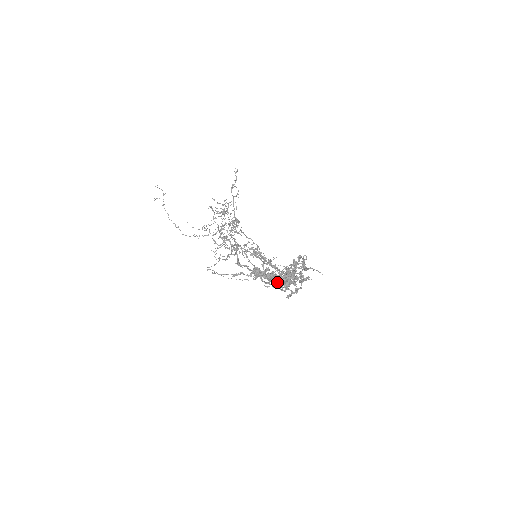
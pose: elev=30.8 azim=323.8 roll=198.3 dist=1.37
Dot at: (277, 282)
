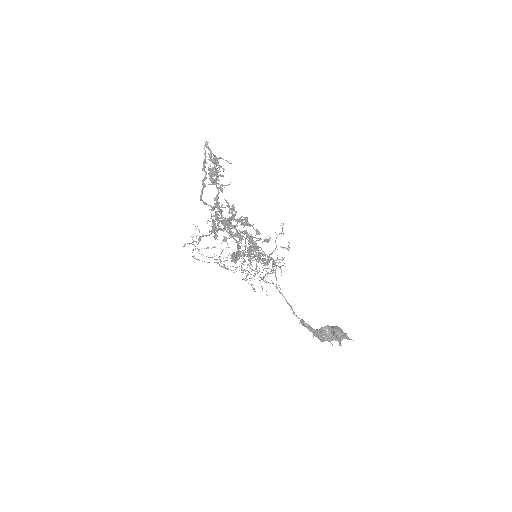
Dot at: (226, 225)
